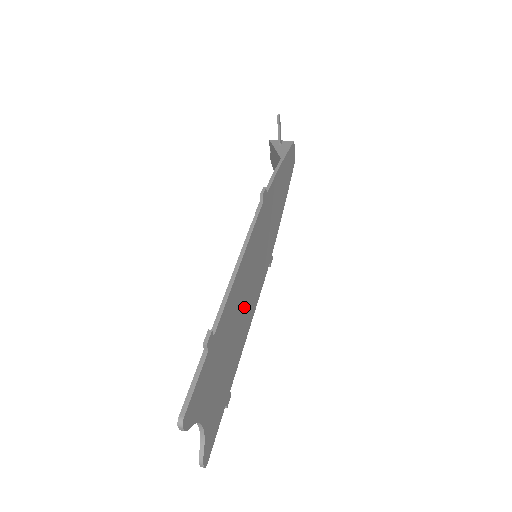
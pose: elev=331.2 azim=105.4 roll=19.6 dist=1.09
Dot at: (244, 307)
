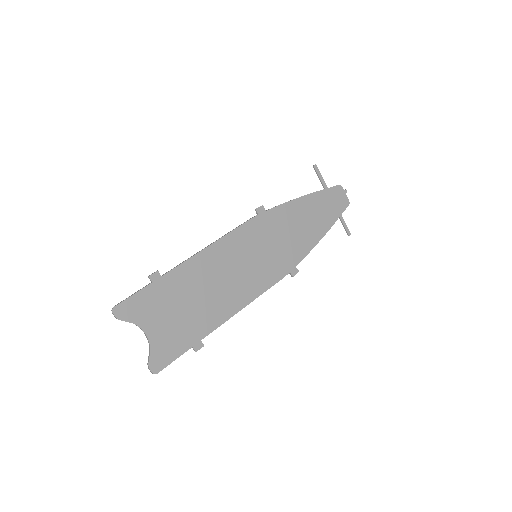
Dot at: (225, 284)
